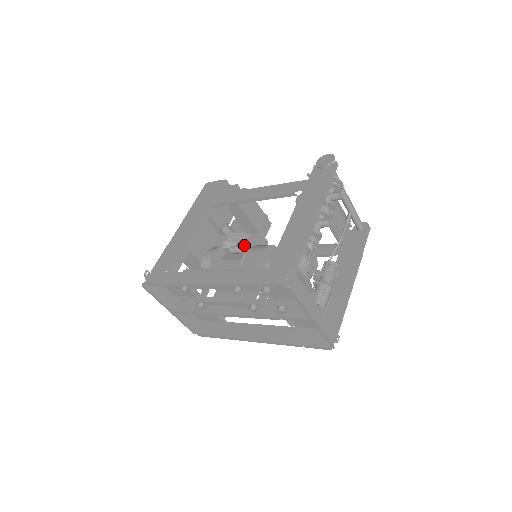
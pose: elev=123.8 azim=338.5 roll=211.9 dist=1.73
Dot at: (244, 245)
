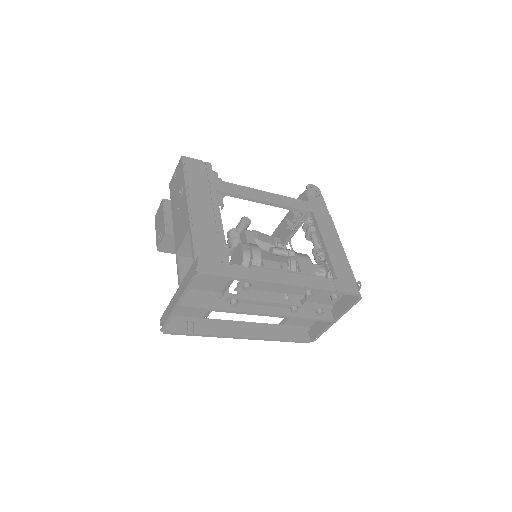
Dot at: (289, 250)
